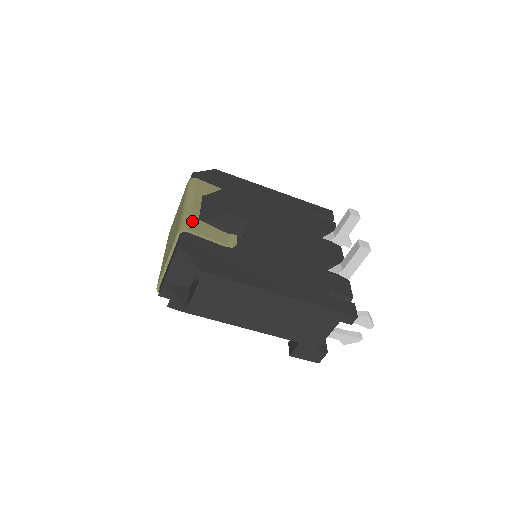
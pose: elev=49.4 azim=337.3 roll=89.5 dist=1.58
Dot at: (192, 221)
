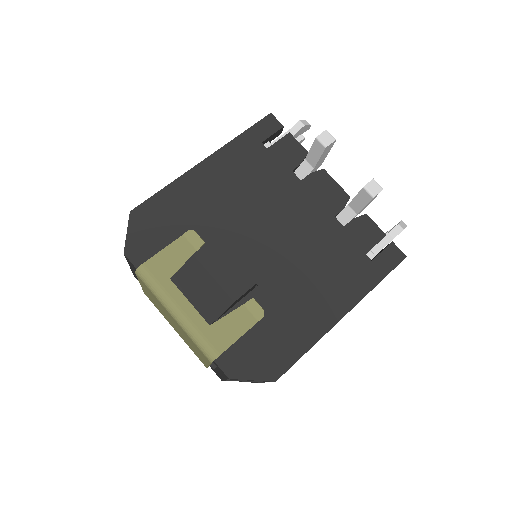
Dot at: (209, 338)
